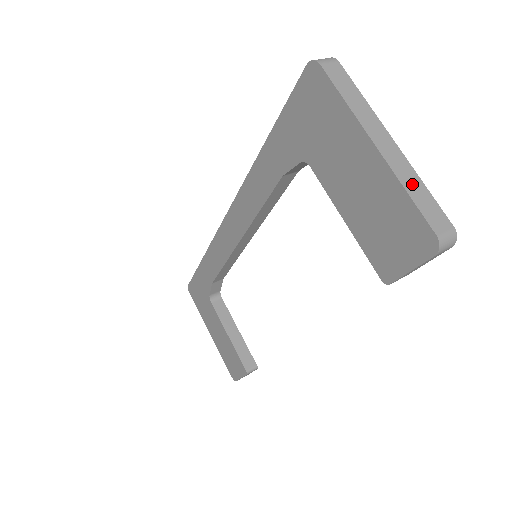
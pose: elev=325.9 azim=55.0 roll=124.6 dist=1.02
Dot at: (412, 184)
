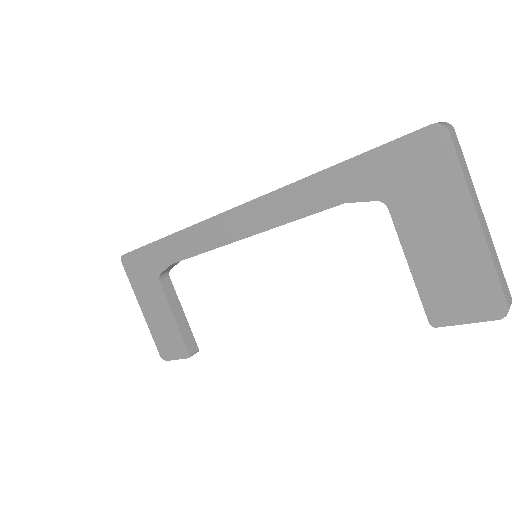
Dot at: (495, 259)
